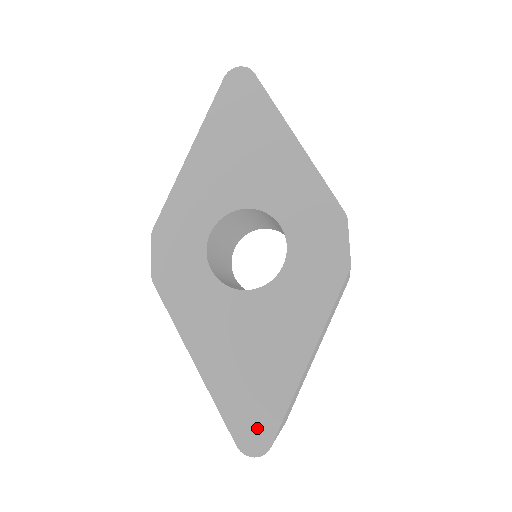
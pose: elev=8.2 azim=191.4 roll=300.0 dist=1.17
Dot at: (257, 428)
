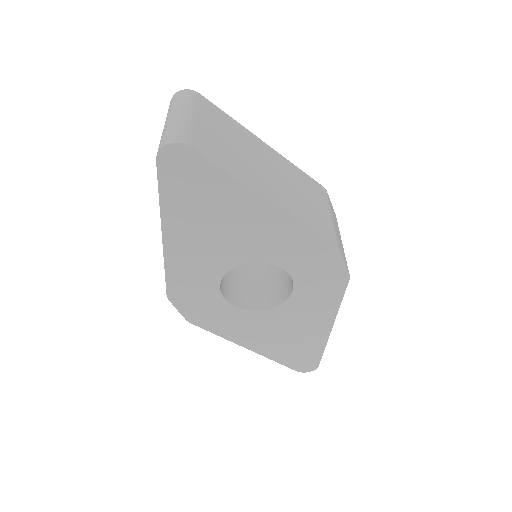
Dot at: (306, 362)
